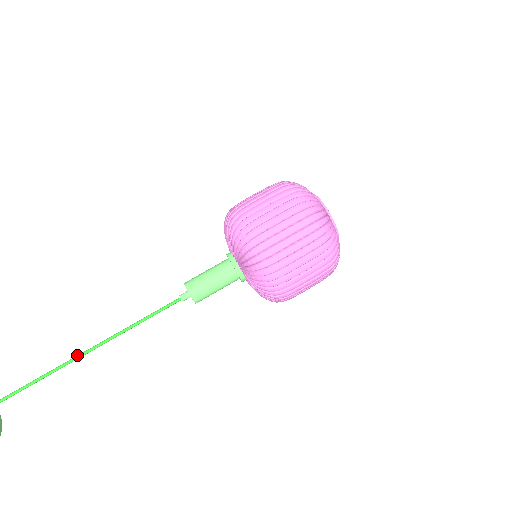
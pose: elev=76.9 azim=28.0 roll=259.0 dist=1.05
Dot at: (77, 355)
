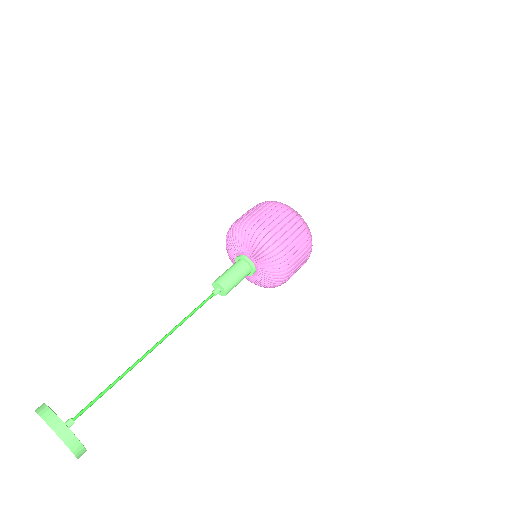
Dot at: (146, 355)
